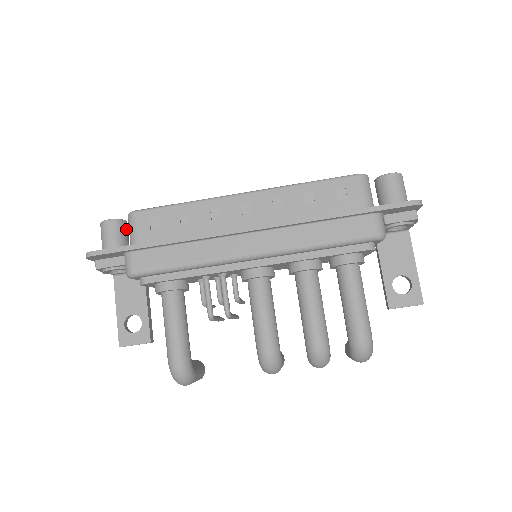
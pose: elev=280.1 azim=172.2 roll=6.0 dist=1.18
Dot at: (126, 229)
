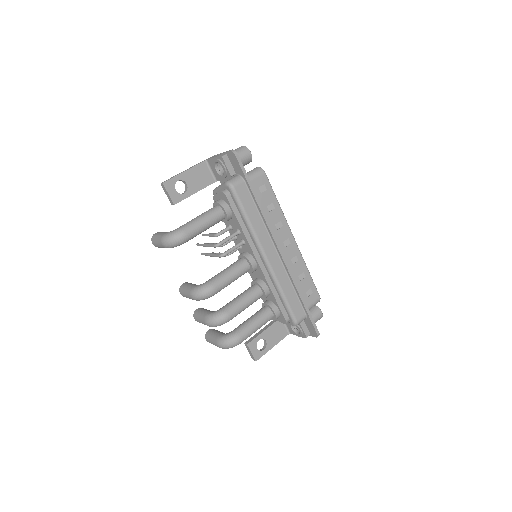
Dot at: occluded
